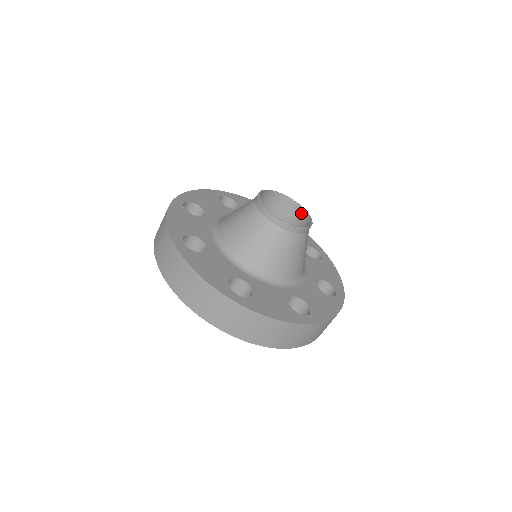
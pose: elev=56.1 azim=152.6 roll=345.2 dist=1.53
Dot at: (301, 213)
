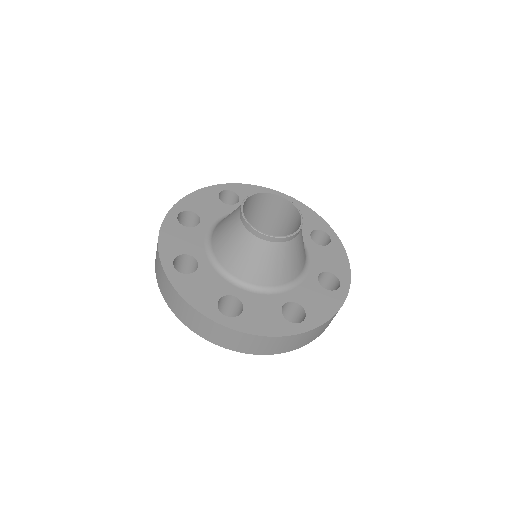
Dot at: occluded
